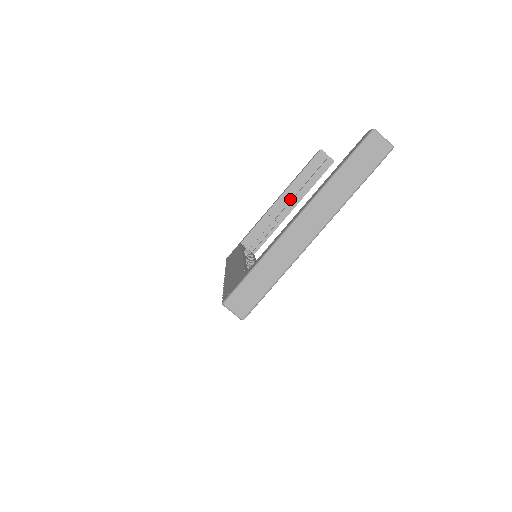
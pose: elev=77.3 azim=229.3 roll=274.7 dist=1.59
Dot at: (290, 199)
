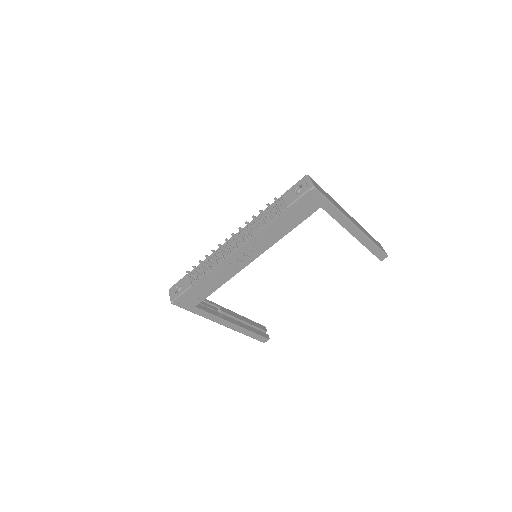
Dot at: occluded
